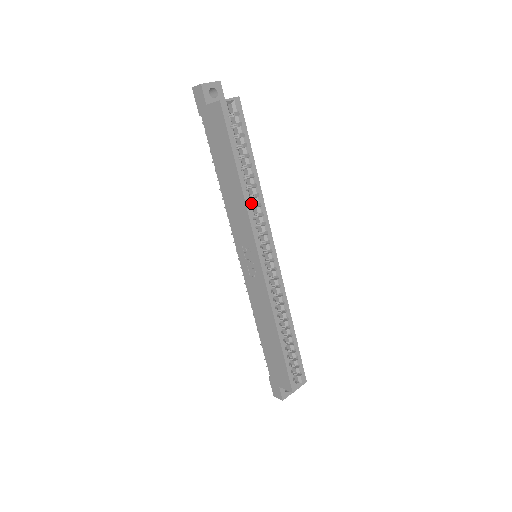
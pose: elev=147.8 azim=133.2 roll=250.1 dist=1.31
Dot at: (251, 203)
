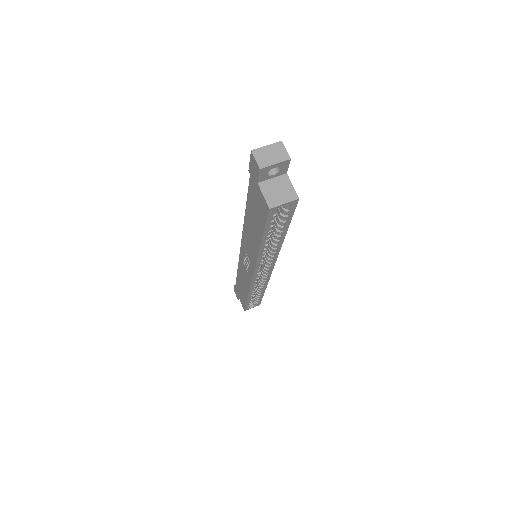
Dot at: occluded
